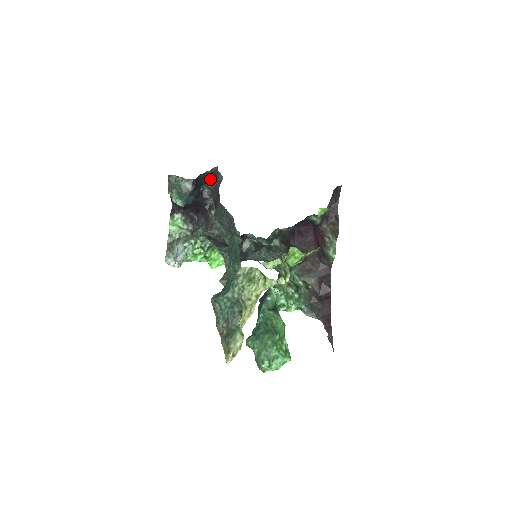
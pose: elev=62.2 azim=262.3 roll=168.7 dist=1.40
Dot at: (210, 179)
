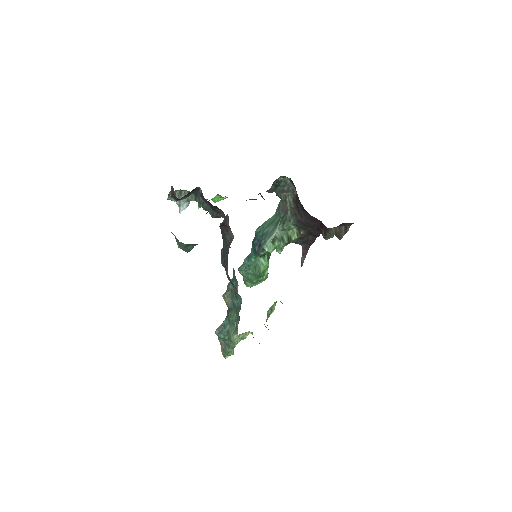
Dot at: occluded
